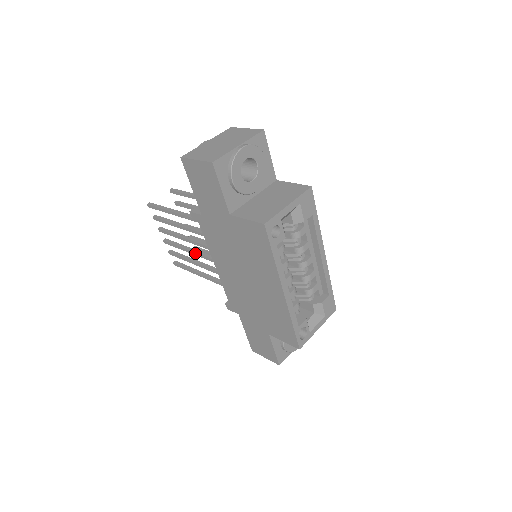
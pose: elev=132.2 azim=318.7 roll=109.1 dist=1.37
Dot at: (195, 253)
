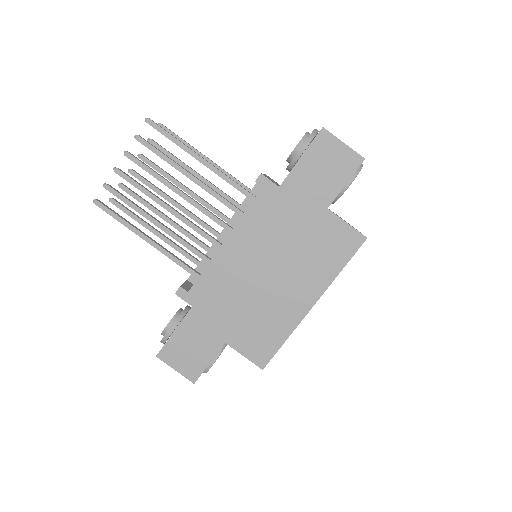
Dot at: (175, 211)
